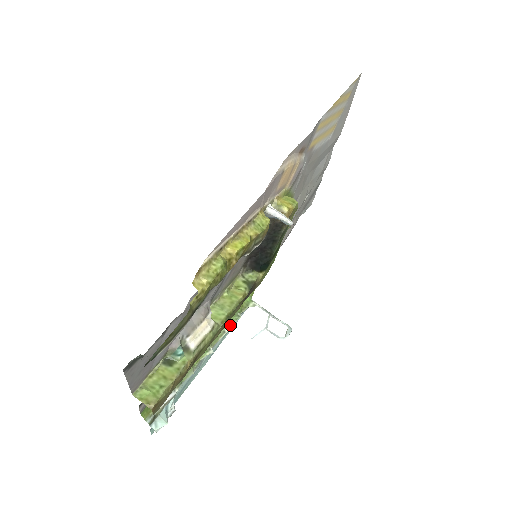
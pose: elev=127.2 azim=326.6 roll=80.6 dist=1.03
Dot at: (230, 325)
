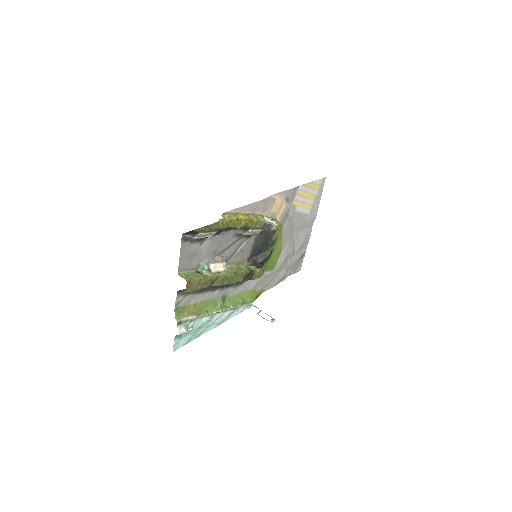
Dot at: (234, 306)
